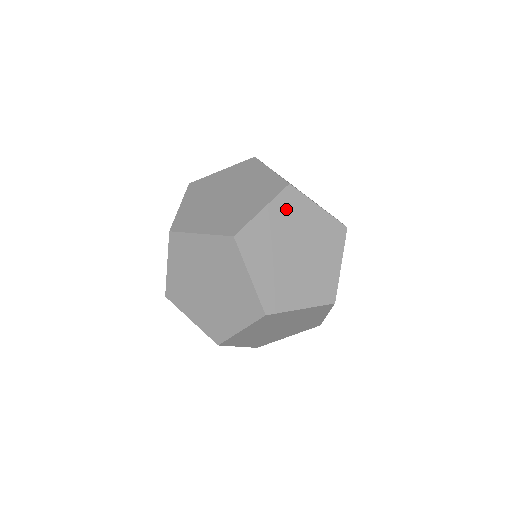
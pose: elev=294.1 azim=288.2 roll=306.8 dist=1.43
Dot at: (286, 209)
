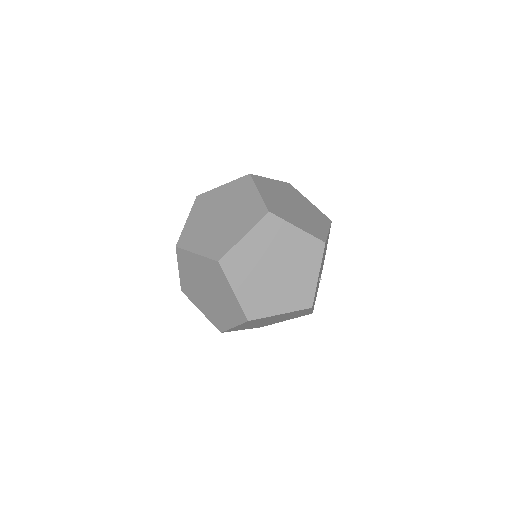
Dot at: (266, 234)
